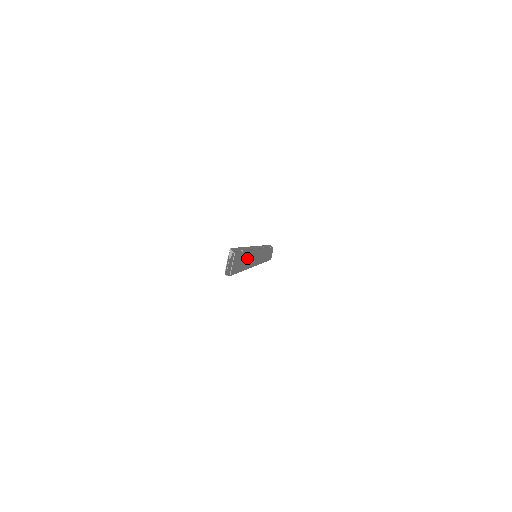
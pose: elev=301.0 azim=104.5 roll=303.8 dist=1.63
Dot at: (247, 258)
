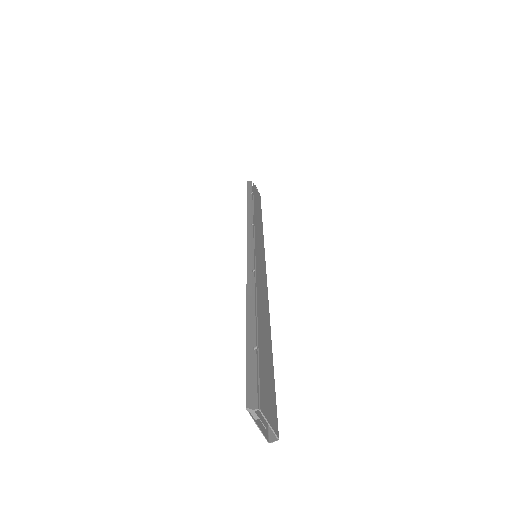
Dot at: (261, 319)
